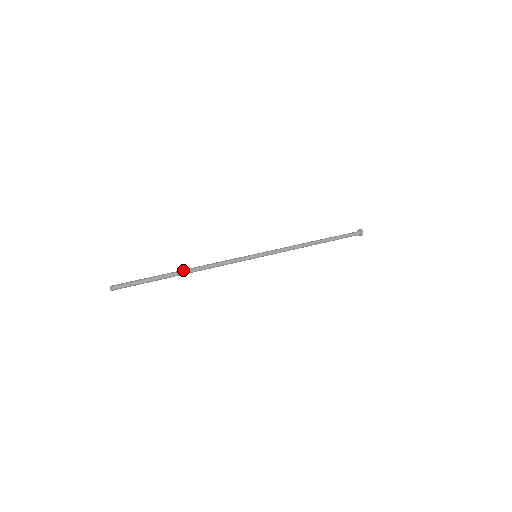
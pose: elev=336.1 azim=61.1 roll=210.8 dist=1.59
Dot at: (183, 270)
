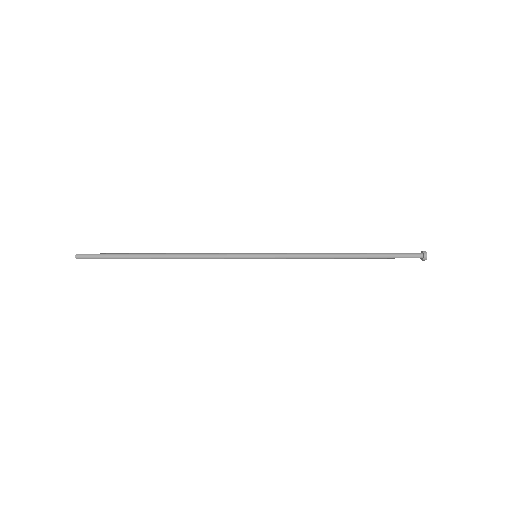
Dot at: (159, 255)
